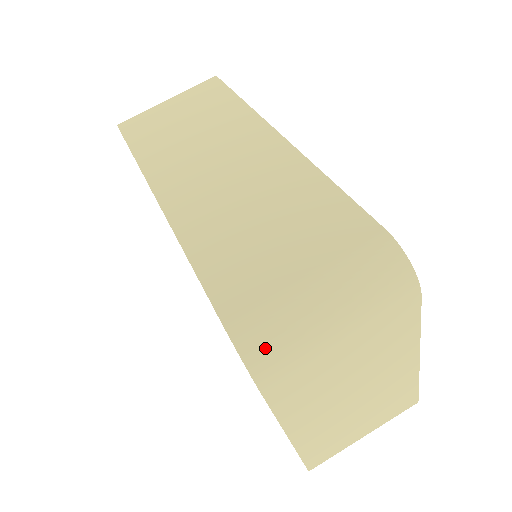
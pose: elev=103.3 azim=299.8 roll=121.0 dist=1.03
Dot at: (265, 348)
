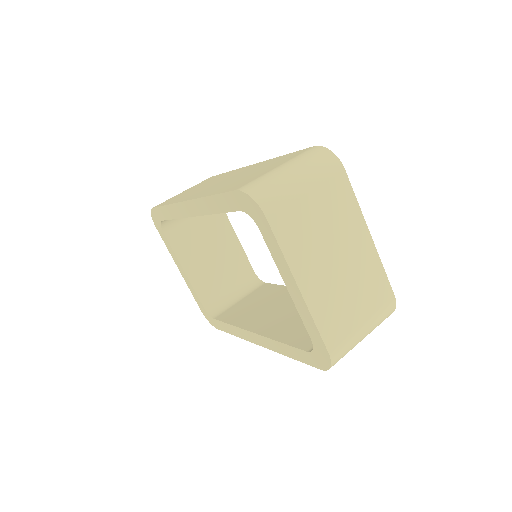
Dot at: (262, 190)
